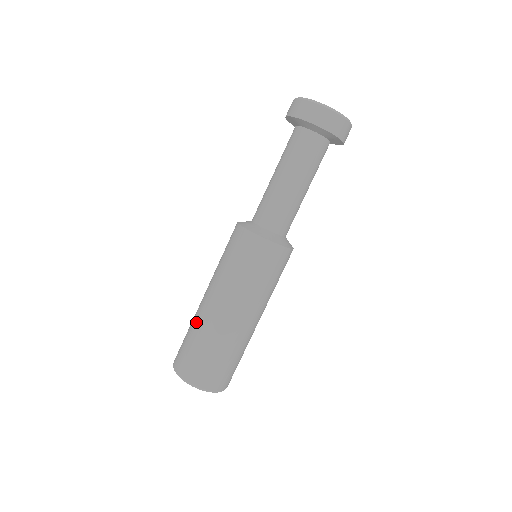
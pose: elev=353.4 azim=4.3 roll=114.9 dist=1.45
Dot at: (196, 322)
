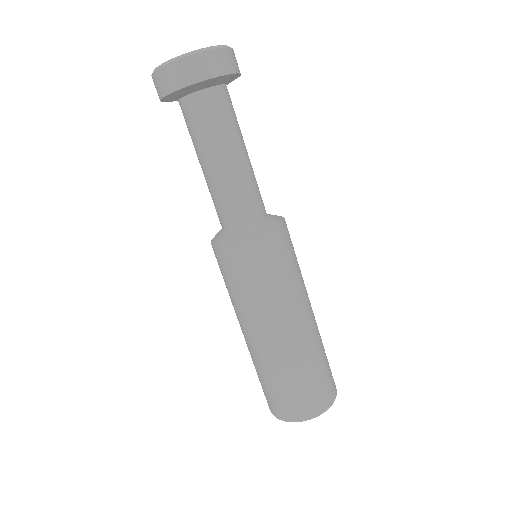
Dot at: (261, 365)
